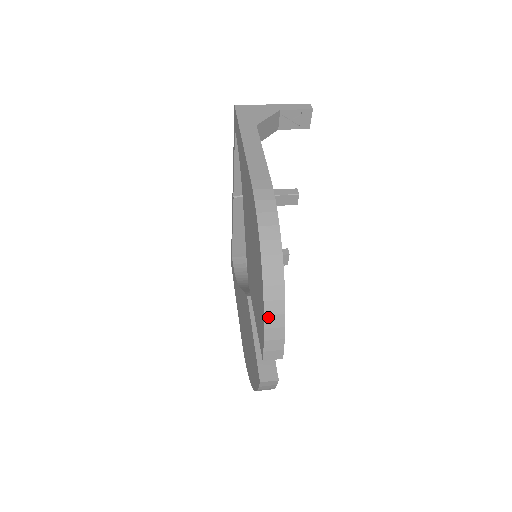
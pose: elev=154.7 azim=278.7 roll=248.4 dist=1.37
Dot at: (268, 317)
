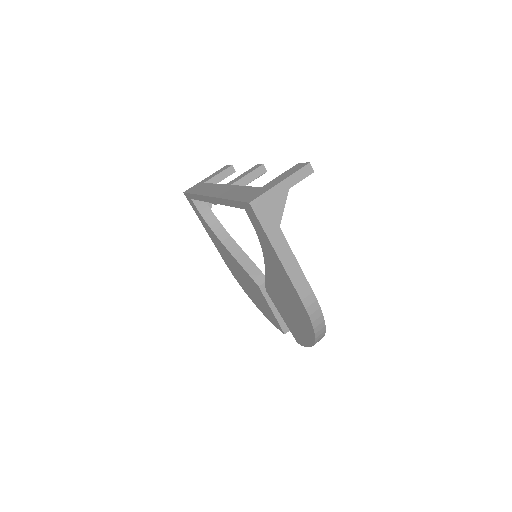
Dot at: occluded
